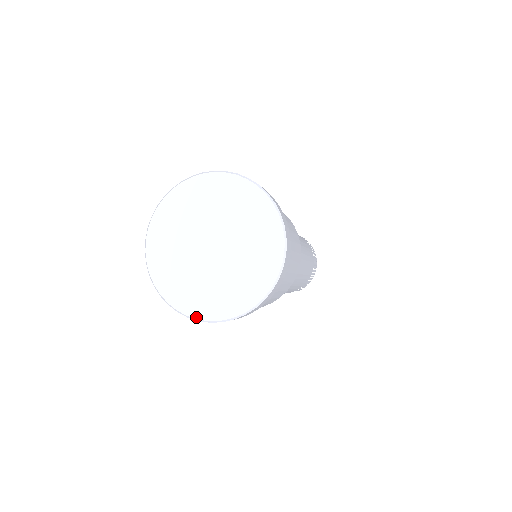
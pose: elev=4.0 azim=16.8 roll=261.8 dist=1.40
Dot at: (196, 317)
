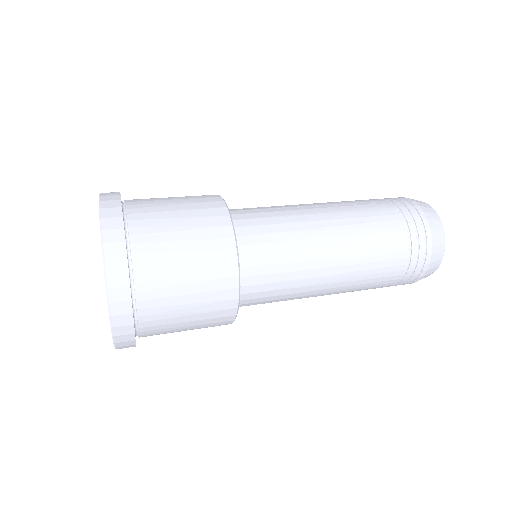
Dot at: occluded
